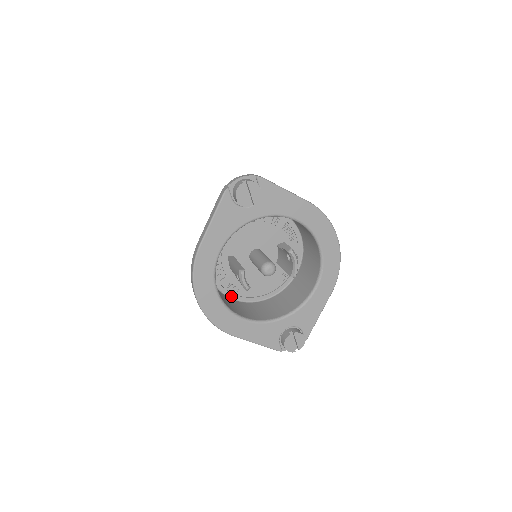
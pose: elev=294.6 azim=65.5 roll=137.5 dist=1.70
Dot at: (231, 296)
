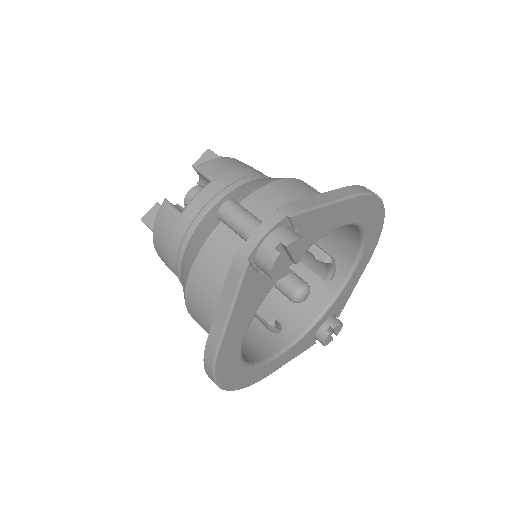
Dot at: occluded
